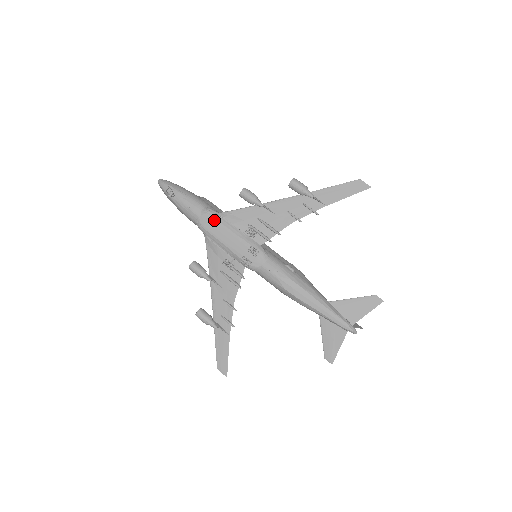
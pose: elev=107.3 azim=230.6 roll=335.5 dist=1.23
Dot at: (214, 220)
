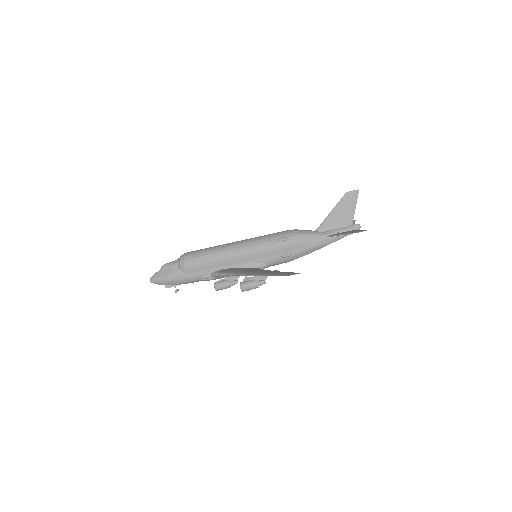
Dot at: occluded
